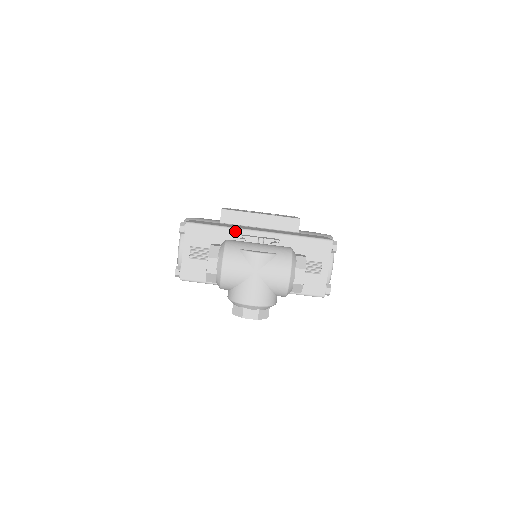
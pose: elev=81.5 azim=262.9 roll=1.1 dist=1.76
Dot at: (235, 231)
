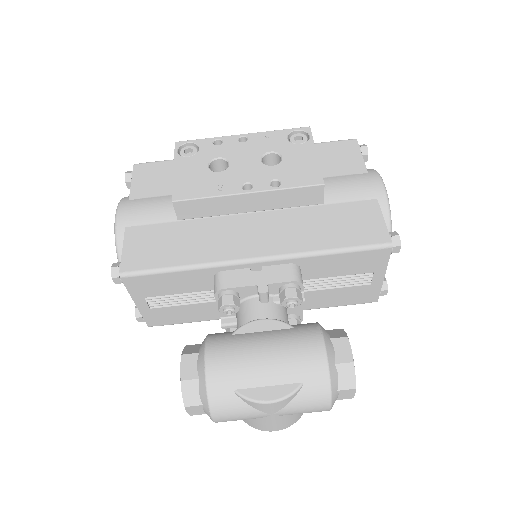
Dot at: (211, 269)
